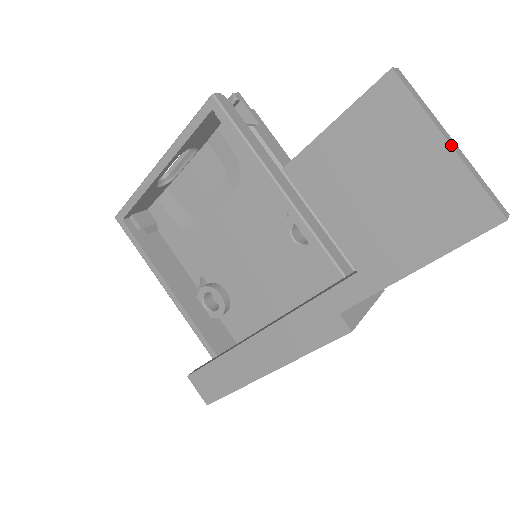
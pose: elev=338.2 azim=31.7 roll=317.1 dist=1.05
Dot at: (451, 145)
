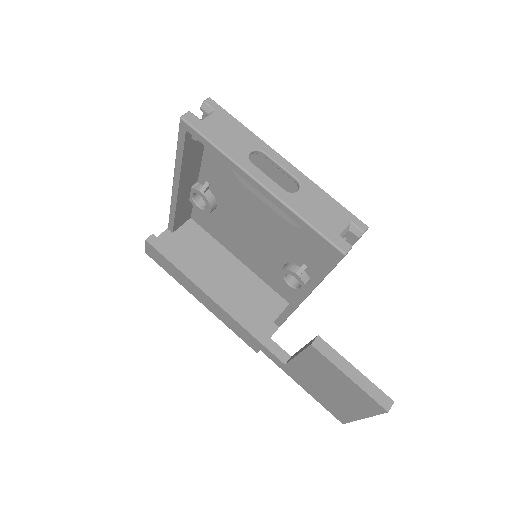
Dot at: occluded
